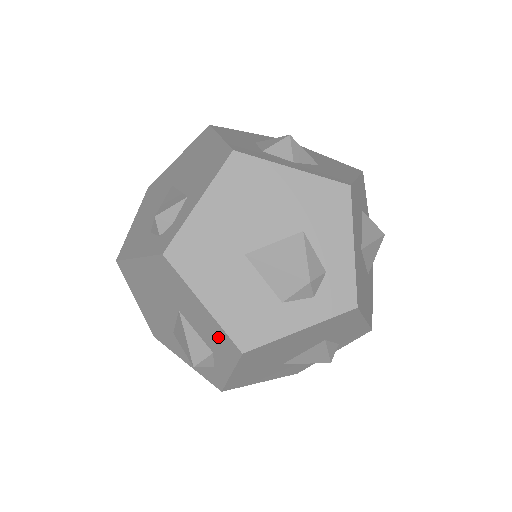
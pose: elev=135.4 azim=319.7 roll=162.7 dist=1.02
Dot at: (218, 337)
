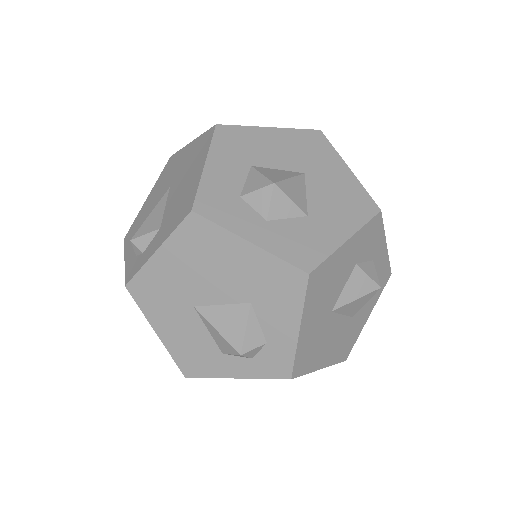
Dot at: occluded
